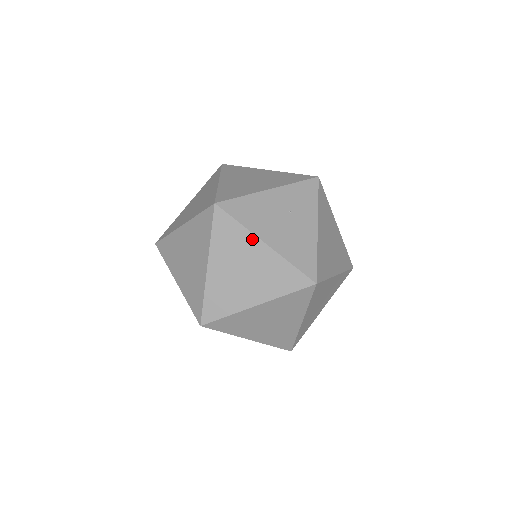
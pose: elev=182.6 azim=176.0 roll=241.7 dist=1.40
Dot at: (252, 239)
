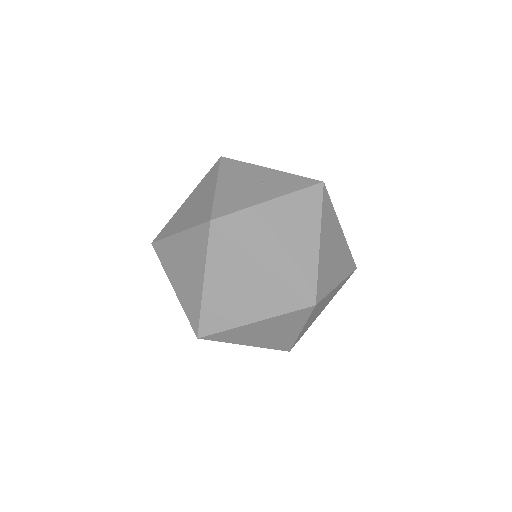
Dot at: (214, 181)
